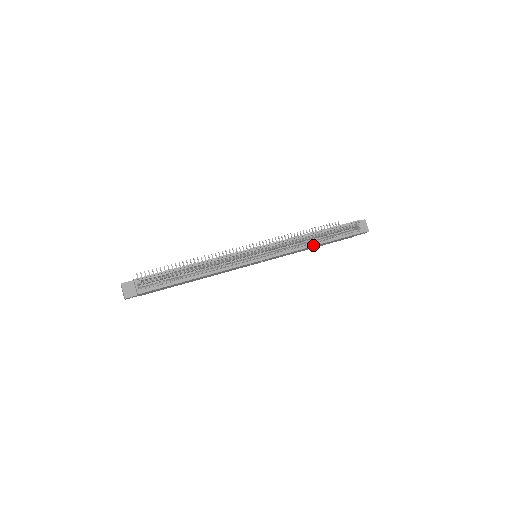
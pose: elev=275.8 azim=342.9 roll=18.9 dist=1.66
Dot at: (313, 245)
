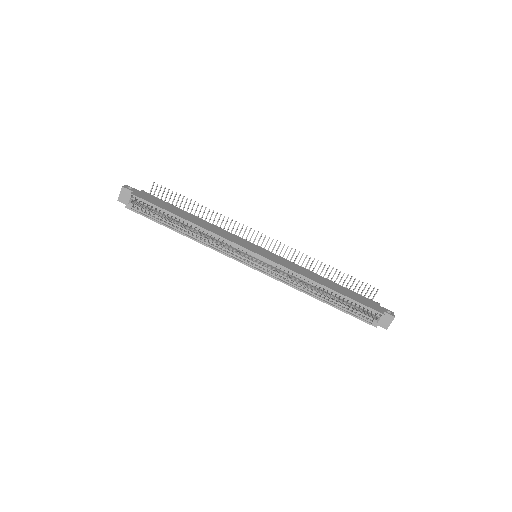
Dot at: (311, 295)
